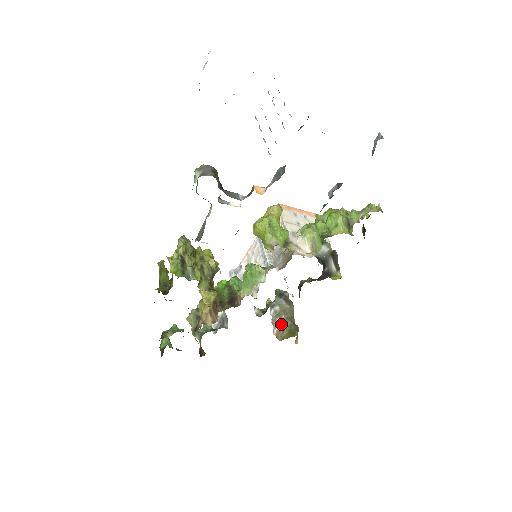
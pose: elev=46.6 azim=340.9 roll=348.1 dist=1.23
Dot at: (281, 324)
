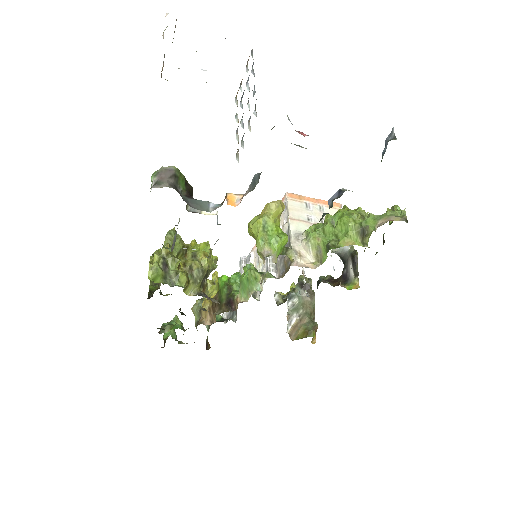
Dot at: (297, 320)
